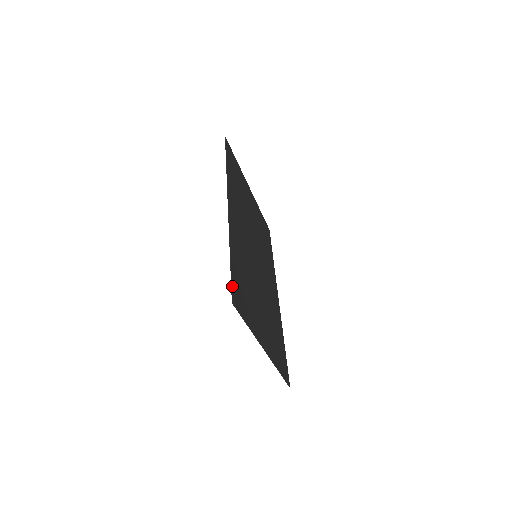
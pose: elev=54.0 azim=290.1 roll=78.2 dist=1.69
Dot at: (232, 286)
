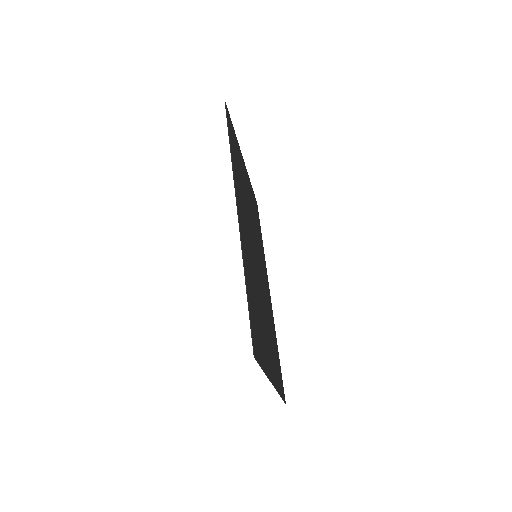
Dot at: (252, 331)
